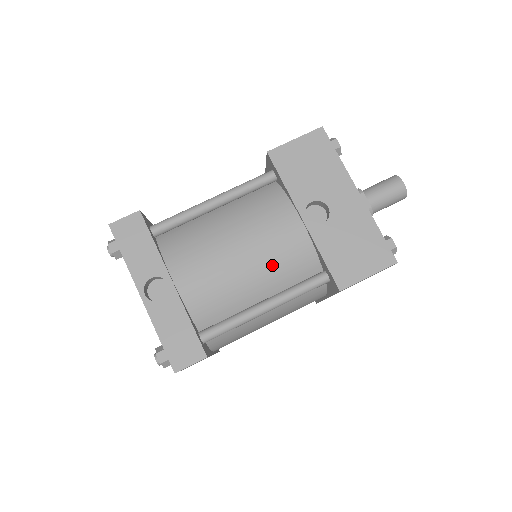
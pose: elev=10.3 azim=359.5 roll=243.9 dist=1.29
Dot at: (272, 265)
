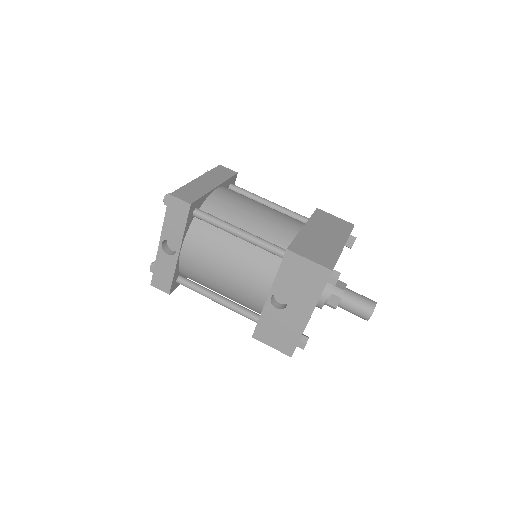
Dot at: (235, 293)
